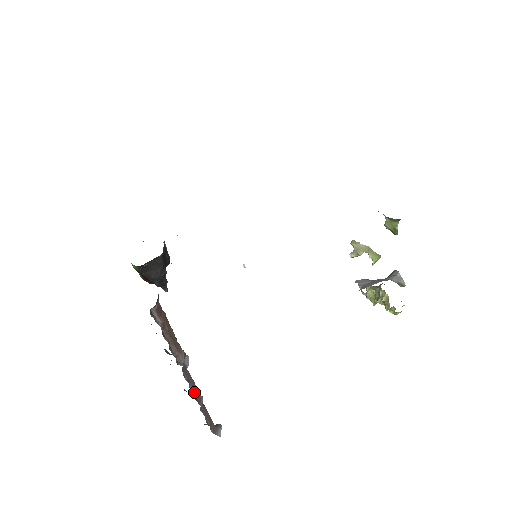
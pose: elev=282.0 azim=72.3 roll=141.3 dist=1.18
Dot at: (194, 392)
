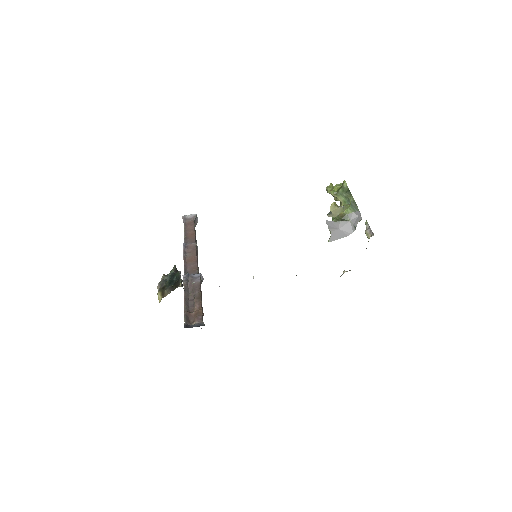
Dot at: (197, 259)
